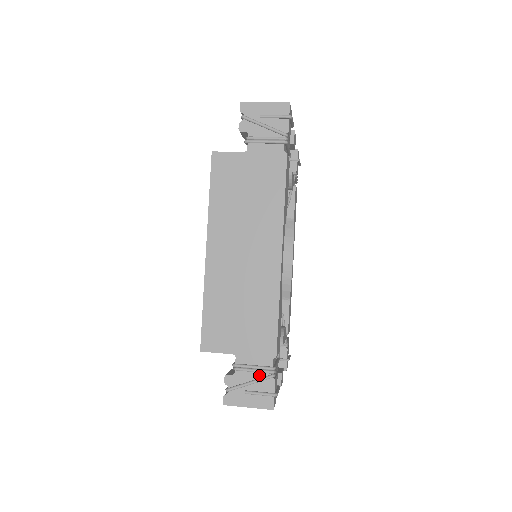
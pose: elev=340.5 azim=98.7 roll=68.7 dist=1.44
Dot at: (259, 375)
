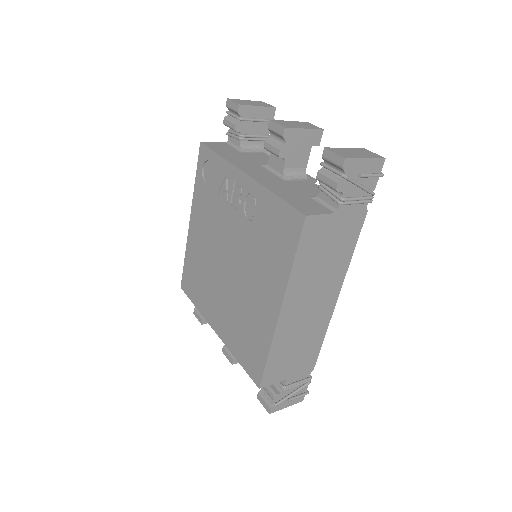
Dot at: (299, 385)
